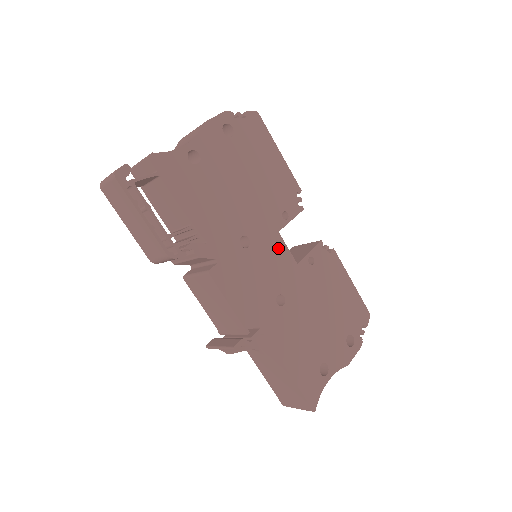
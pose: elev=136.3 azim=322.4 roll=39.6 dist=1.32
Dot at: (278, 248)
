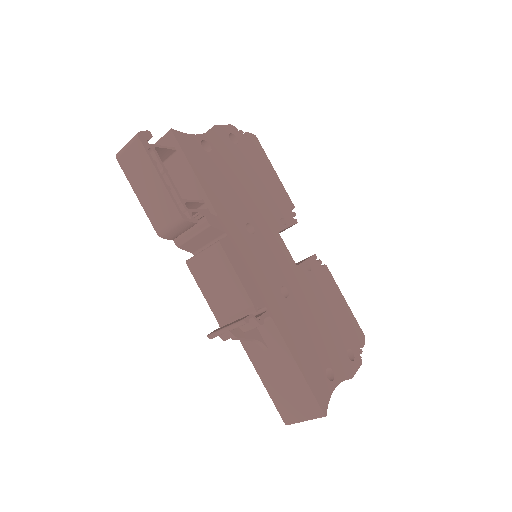
Dot at: (279, 245)
